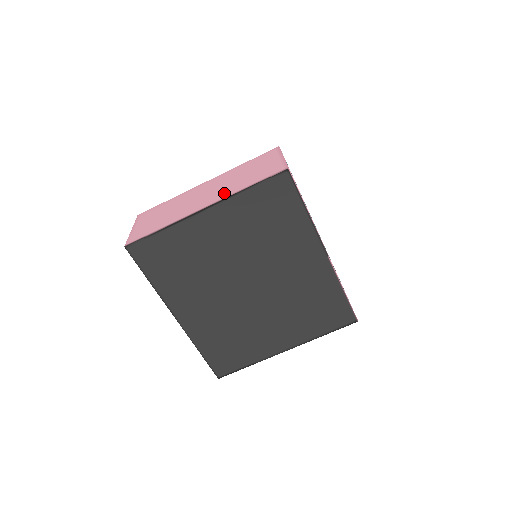
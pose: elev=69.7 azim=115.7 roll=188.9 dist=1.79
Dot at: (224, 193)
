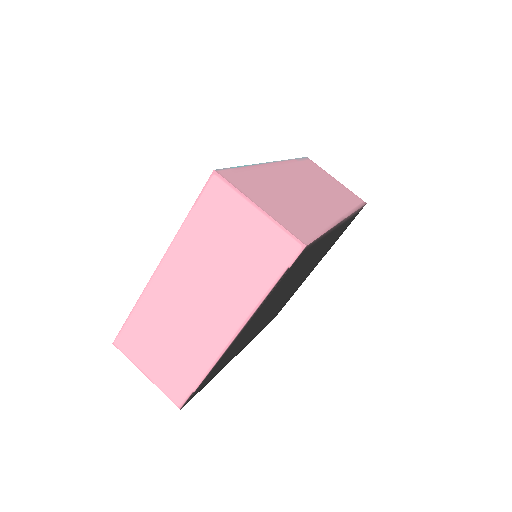
Dot at: (236, 304)
